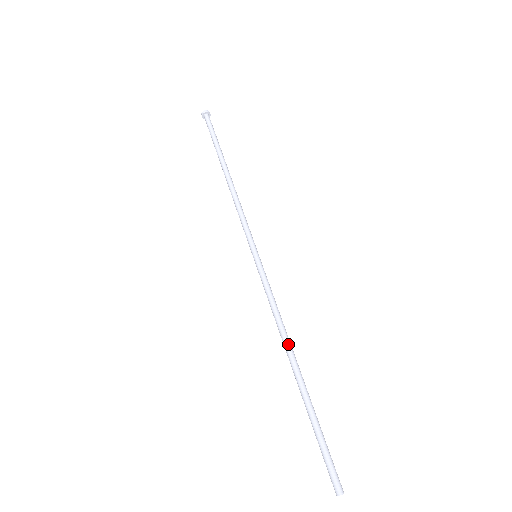
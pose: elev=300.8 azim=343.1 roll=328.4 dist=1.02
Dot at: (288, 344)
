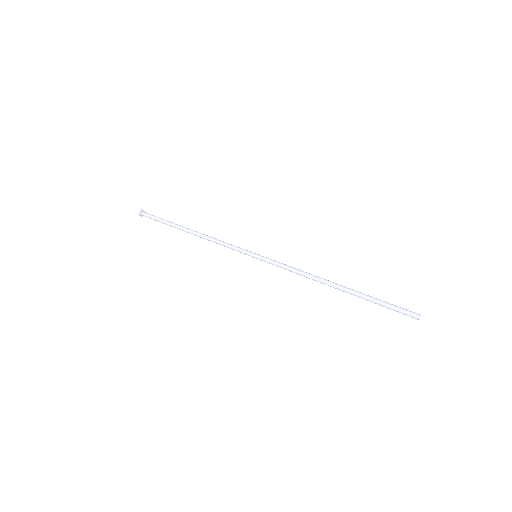
Dot at: (321, 279)
